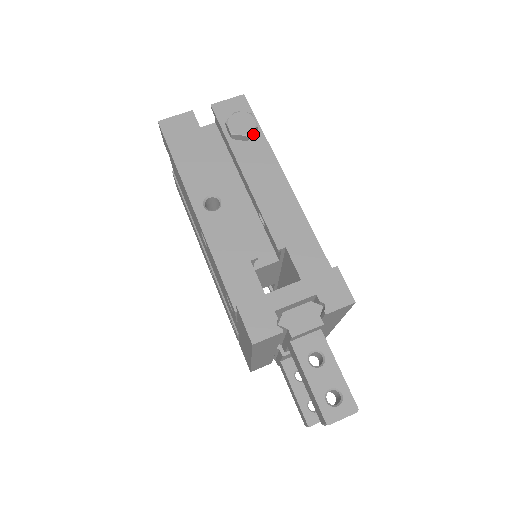
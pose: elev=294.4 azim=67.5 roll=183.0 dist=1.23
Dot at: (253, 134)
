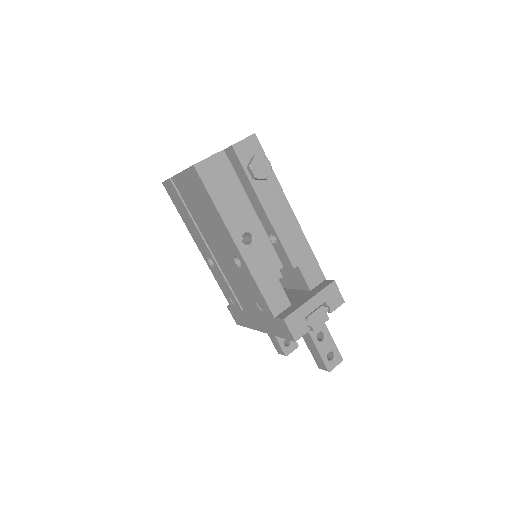
Dot at: occluded
